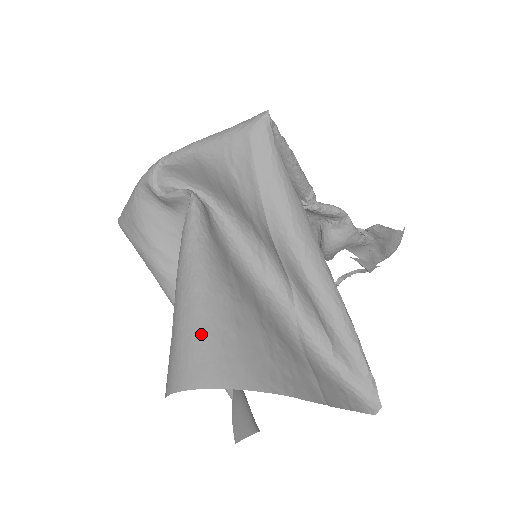
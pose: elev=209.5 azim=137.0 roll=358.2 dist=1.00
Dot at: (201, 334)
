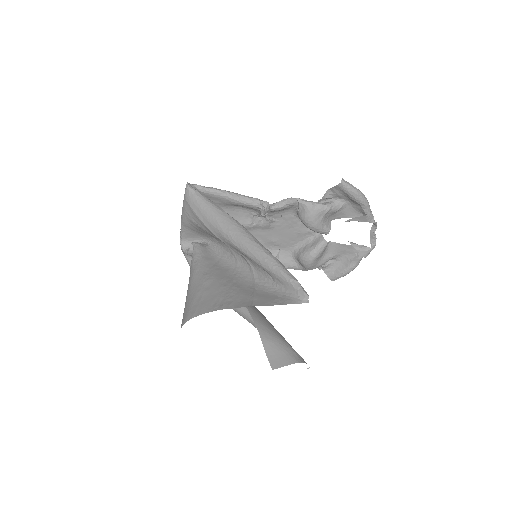
Dot at: (188, 302)
